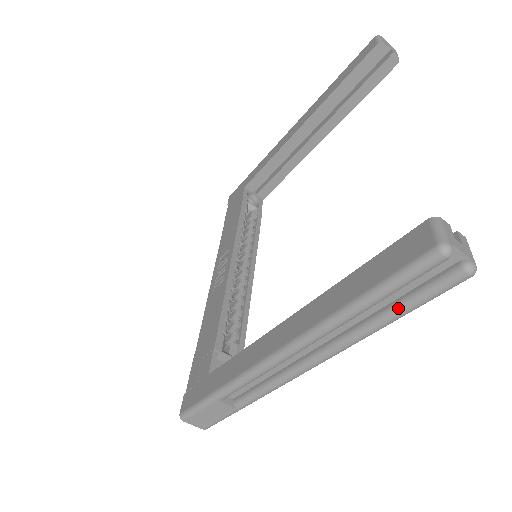
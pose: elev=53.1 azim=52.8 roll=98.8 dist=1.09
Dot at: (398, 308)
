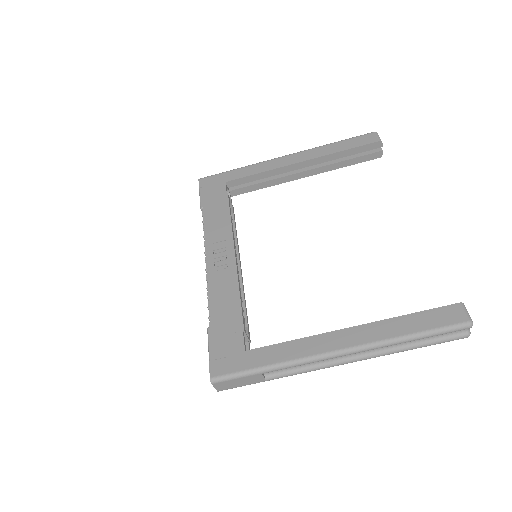
Dot at: (424, 343)
